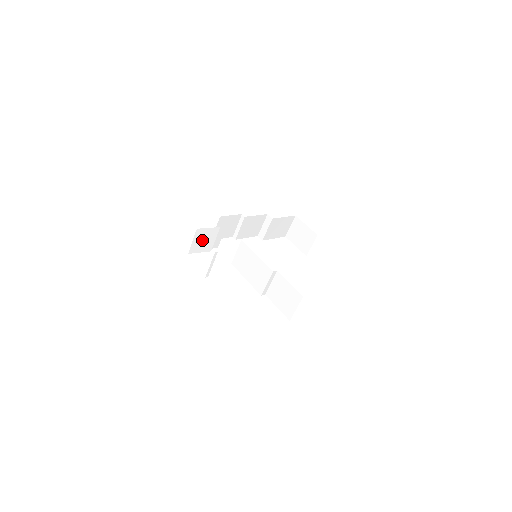
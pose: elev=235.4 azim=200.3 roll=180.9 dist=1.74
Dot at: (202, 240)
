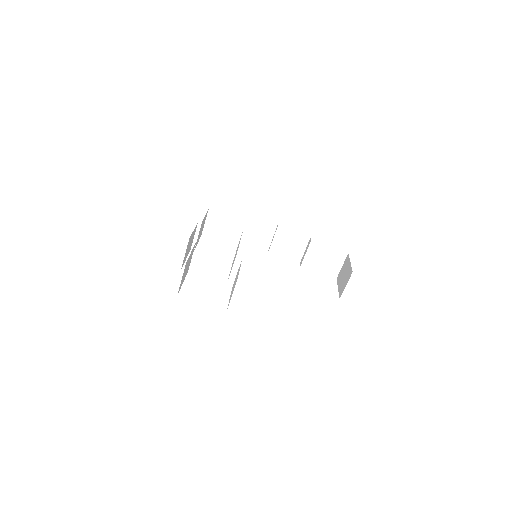
Dot at: (216, 226)
